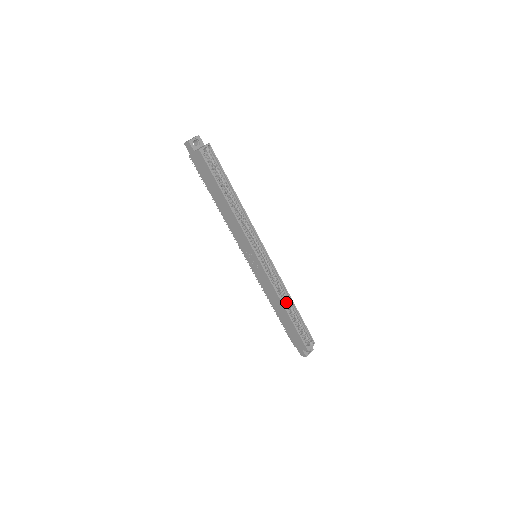
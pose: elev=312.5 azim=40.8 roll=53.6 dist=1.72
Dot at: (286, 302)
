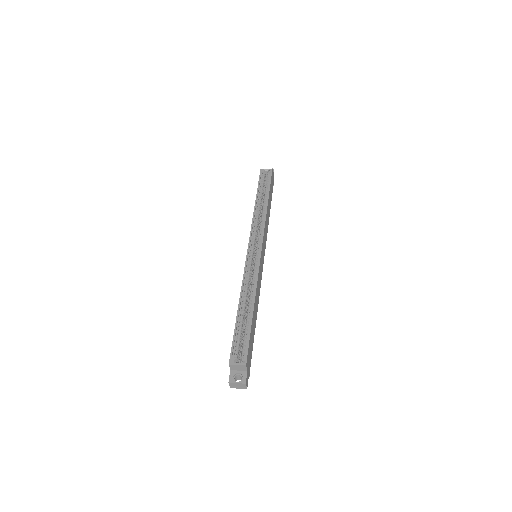
Dot at: (249, 302)
